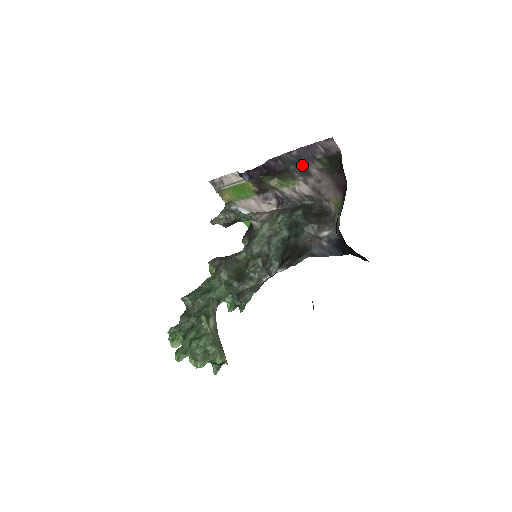
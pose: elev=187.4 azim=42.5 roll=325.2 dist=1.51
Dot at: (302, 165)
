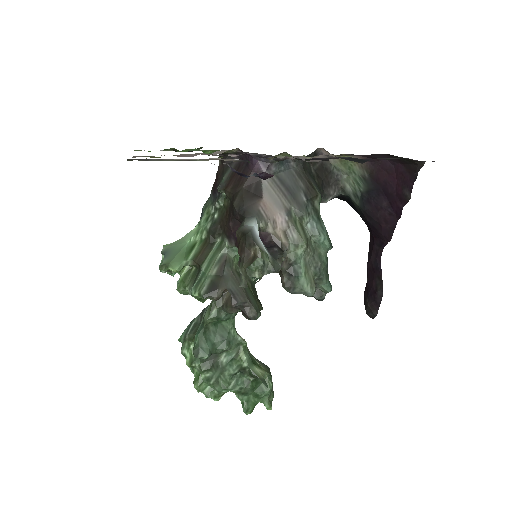
Dot at: (356, 160)
